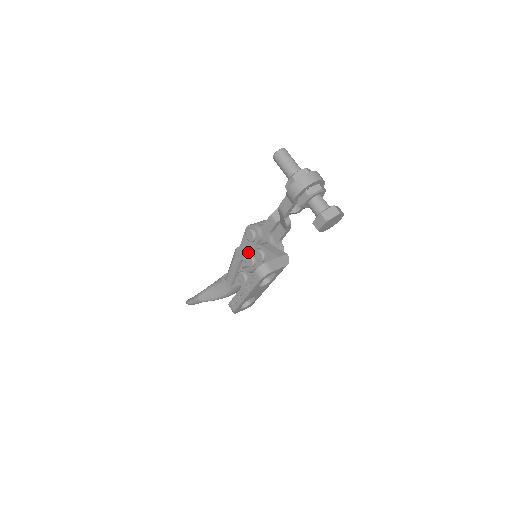
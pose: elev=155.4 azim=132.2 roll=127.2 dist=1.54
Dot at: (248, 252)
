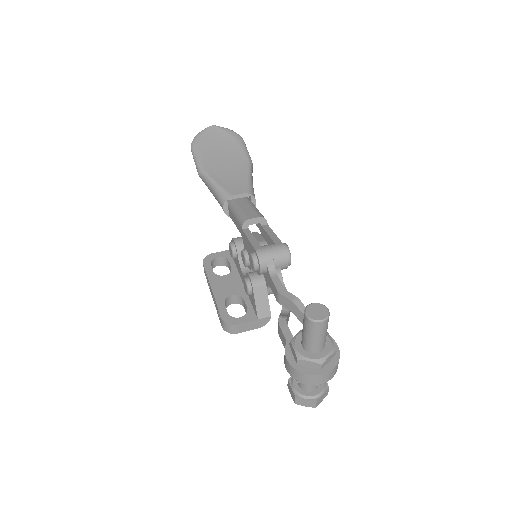
Dot at: (248, 252)
